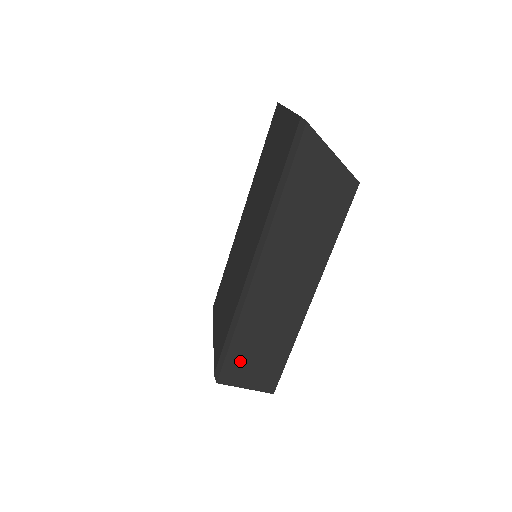
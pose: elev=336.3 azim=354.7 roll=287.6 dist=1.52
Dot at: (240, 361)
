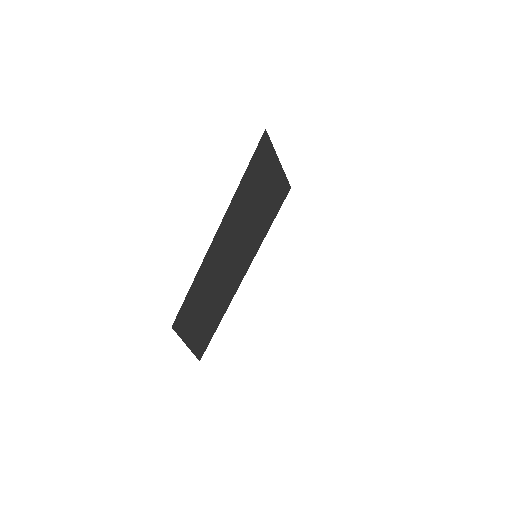
Dot at: (188, 316)
